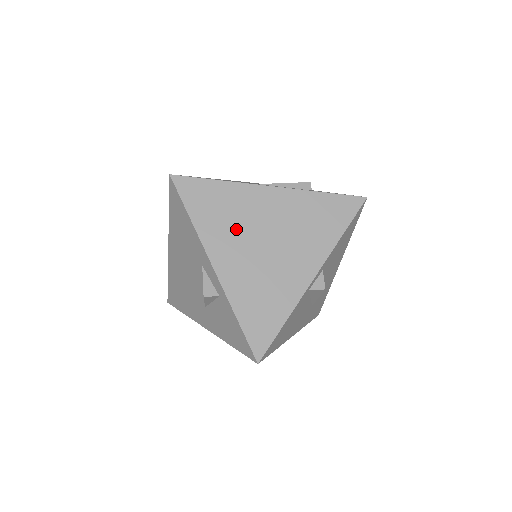
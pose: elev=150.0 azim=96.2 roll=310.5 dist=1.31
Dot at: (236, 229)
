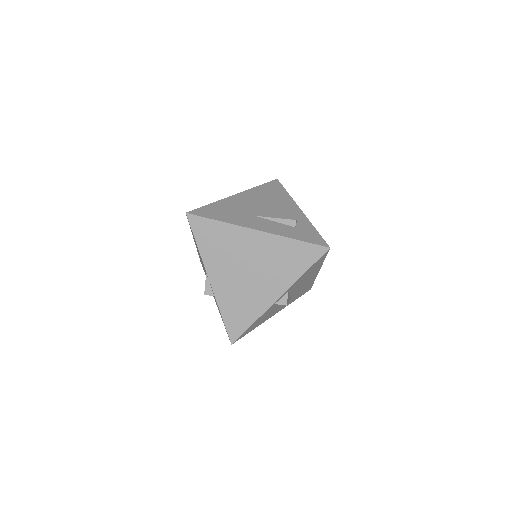
Dot at: (228, 258)
